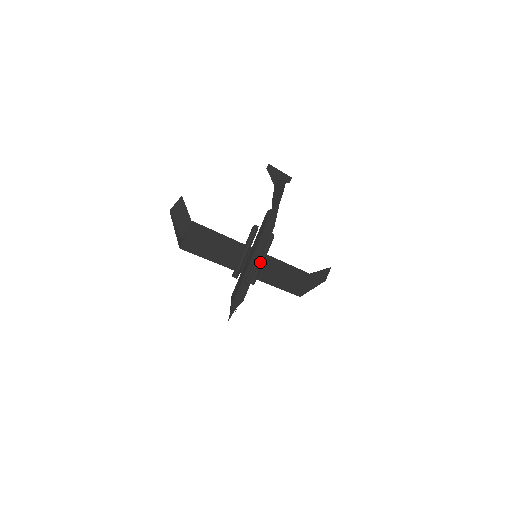
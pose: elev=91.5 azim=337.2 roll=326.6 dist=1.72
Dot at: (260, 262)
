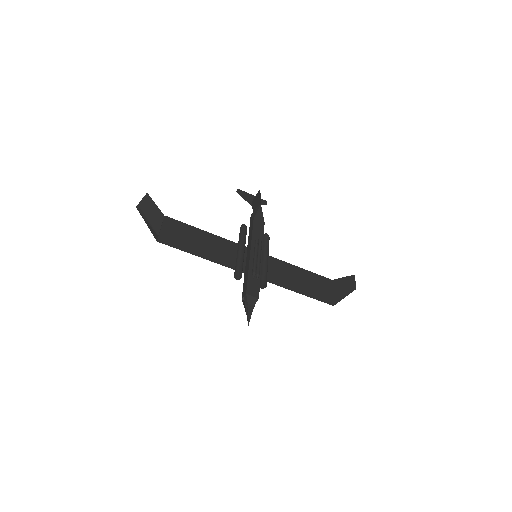
Dot at: (263, 260)
